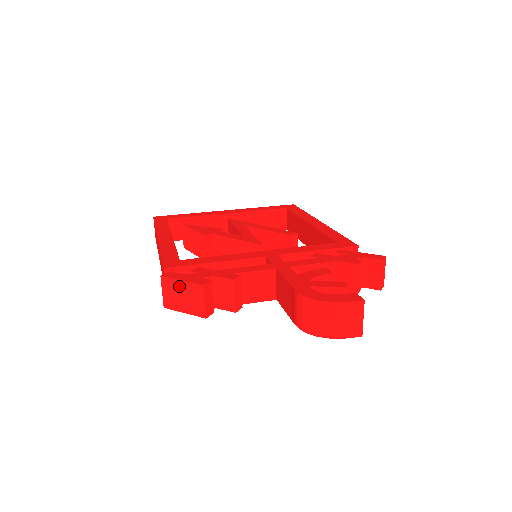
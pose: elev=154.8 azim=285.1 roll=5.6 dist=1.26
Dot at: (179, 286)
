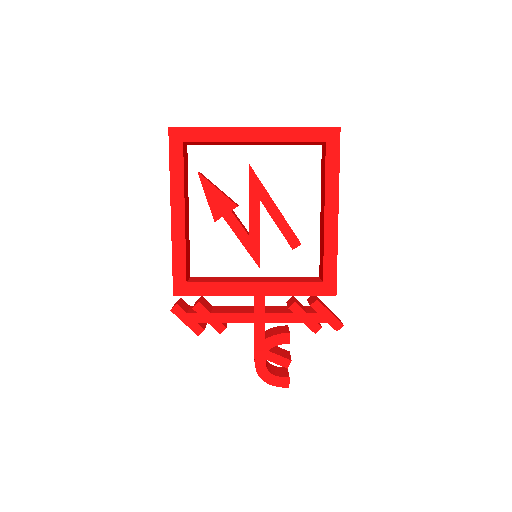
Dot at: (183, 320)
